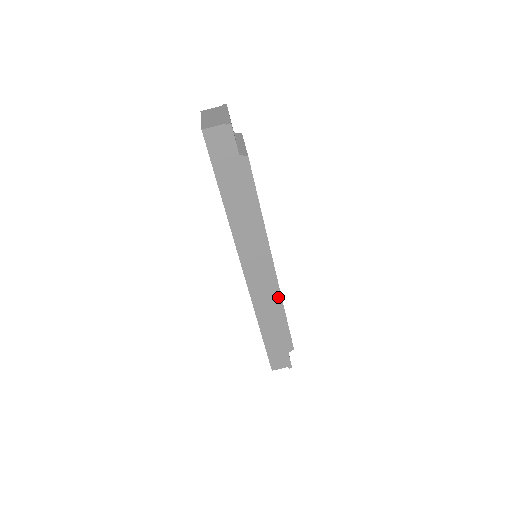
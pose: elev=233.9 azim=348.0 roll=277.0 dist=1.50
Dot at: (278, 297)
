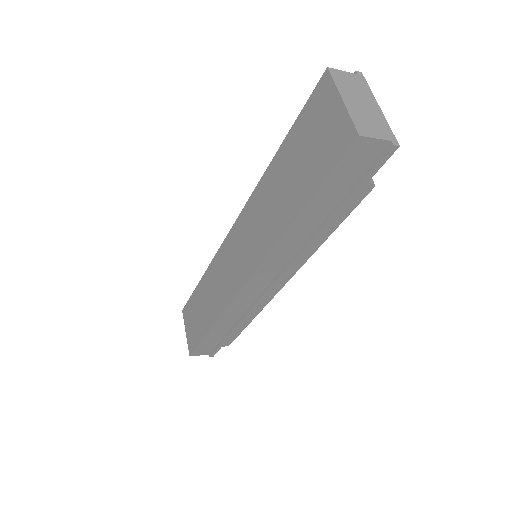
Dot at: (259, 309)
